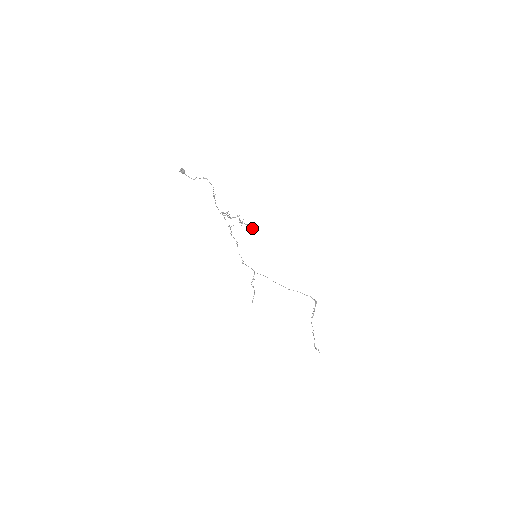
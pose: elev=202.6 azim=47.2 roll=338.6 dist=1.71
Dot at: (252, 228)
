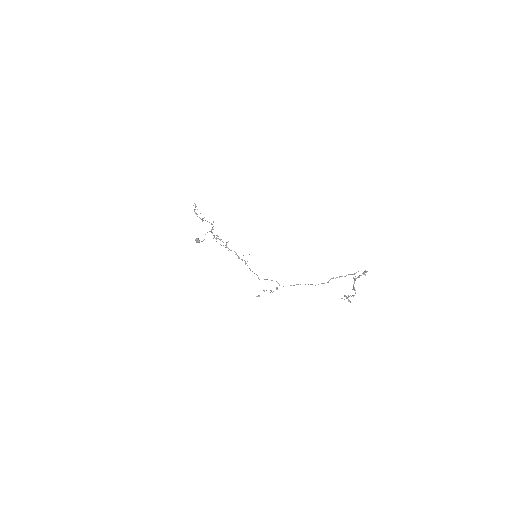
Dot at: occluded
